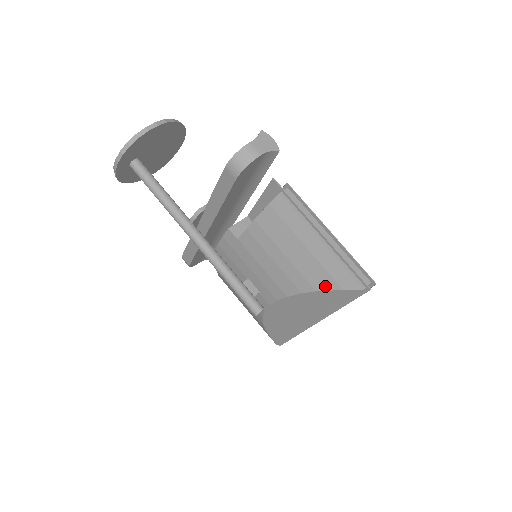
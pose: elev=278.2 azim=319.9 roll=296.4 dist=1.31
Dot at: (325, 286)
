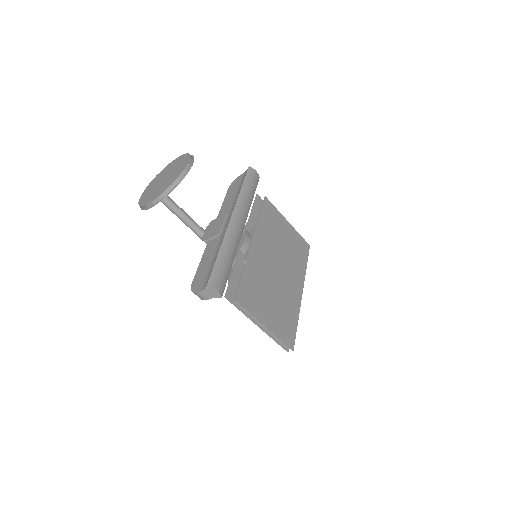
Dot at: occluded
